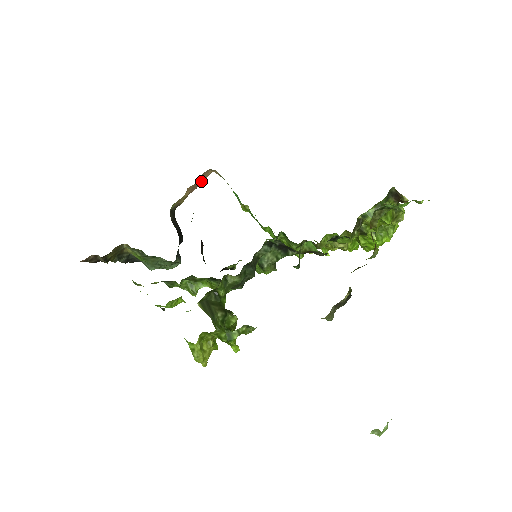
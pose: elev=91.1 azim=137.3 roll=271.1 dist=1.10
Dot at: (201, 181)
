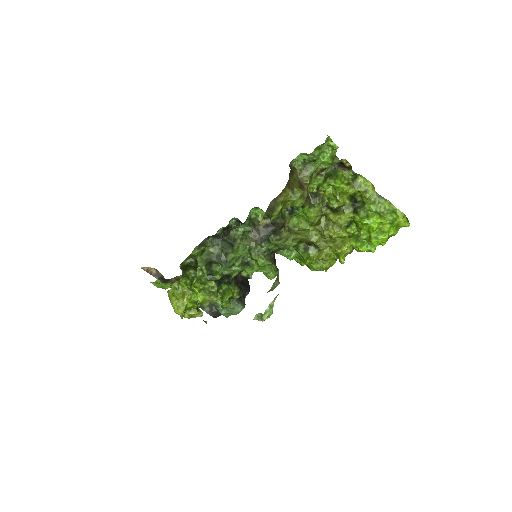
Dot at: occluded
